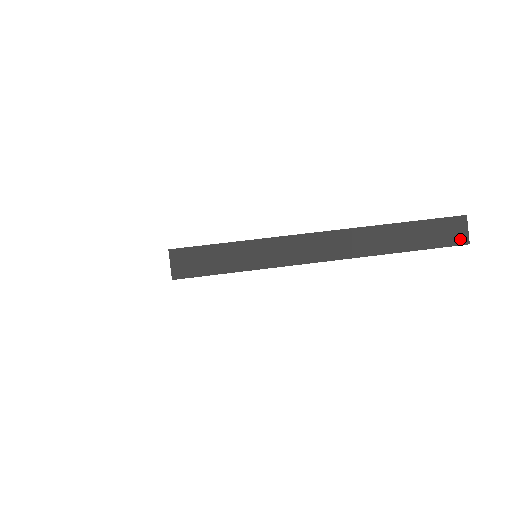
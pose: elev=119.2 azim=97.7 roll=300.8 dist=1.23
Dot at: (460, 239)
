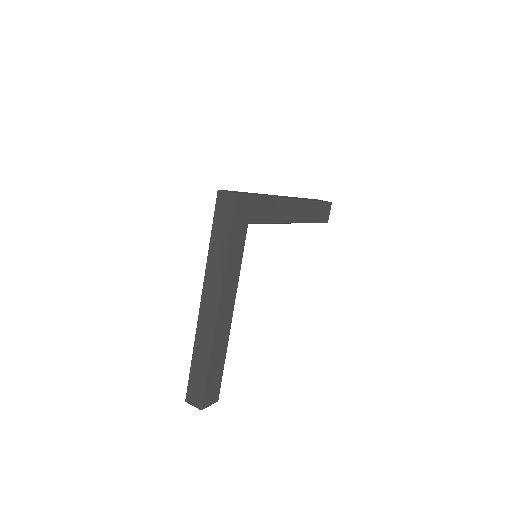
Dot at: occluded
